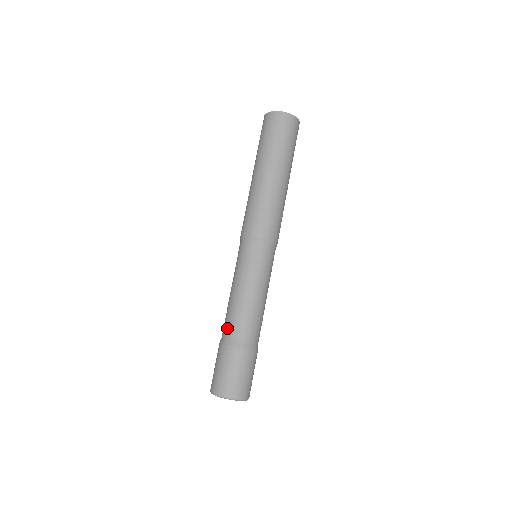
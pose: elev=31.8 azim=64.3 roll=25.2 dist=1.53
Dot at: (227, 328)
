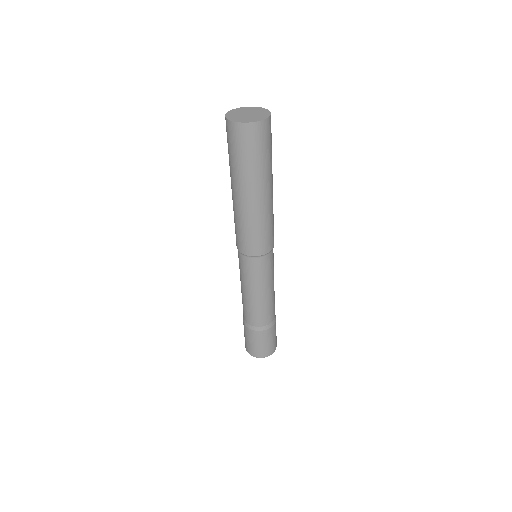
Dot at: (243, 313)
